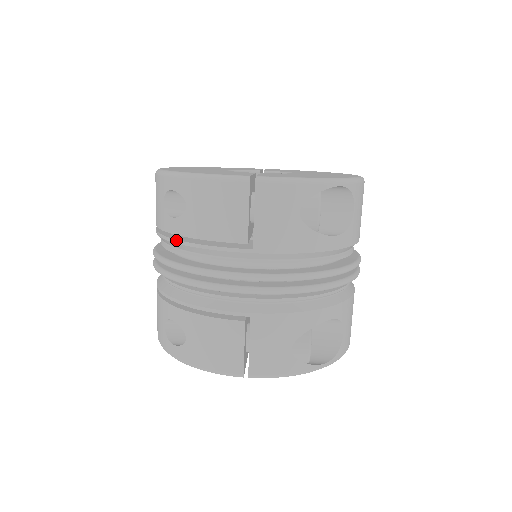
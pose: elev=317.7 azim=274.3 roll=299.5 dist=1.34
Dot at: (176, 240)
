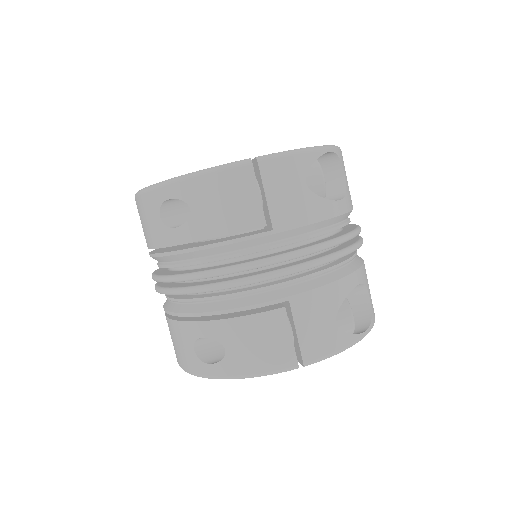
Dot at: (186, 249)
